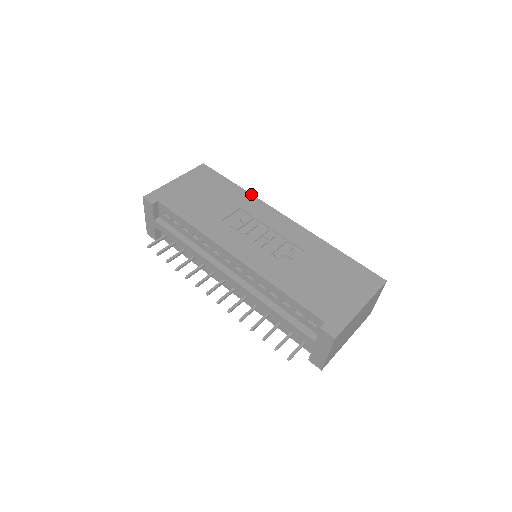
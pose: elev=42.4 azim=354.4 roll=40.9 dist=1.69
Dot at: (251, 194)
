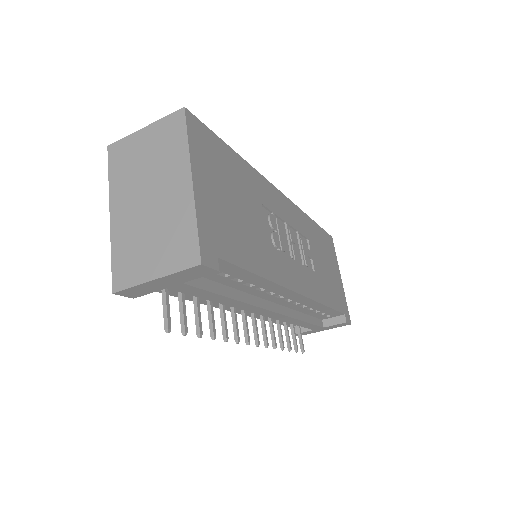
Dot at: occluded
